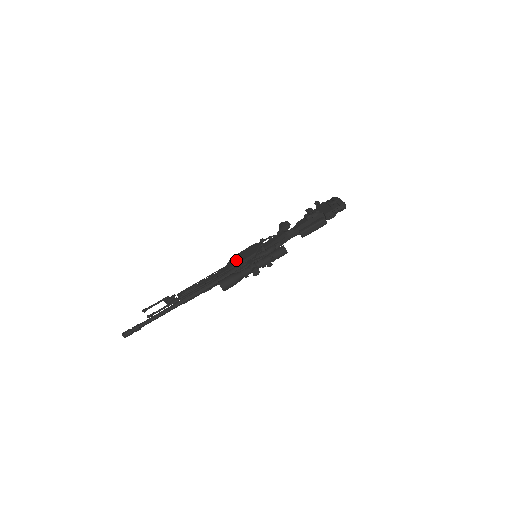
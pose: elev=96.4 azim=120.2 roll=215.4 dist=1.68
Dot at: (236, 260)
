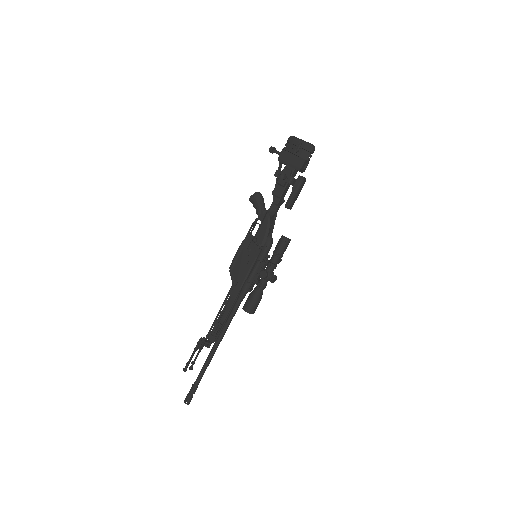
Dot at: (239, 272)
